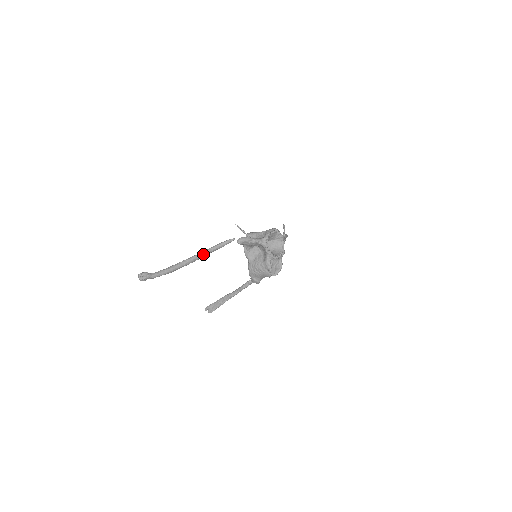
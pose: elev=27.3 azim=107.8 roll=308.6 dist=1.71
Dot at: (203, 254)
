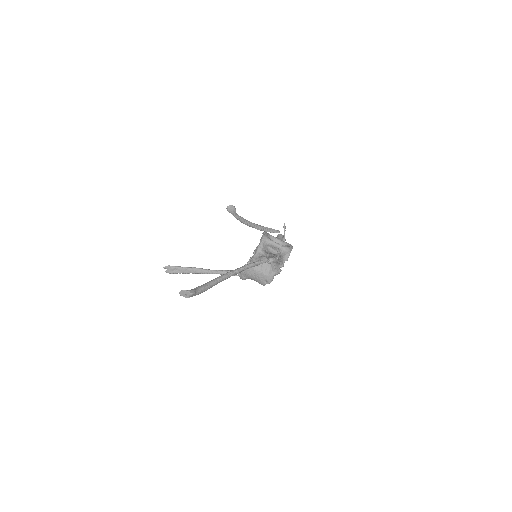
Dot at: (240, 271)
